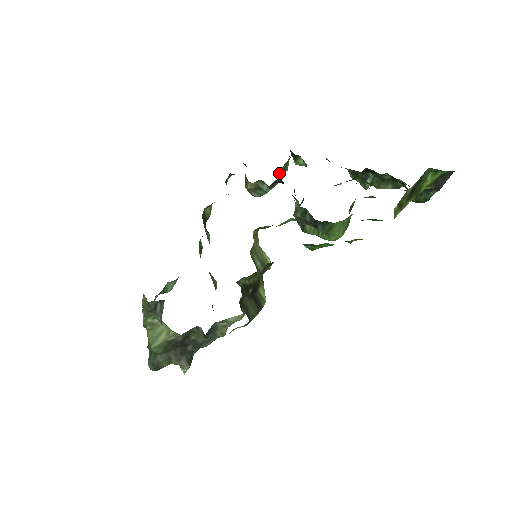
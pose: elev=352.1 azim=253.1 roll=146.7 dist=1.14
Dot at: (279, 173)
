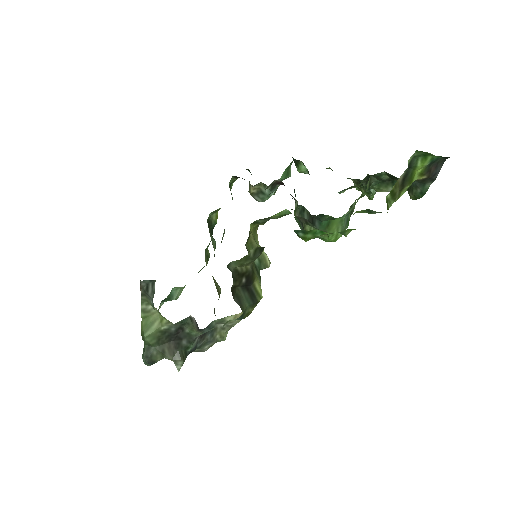
Dot at: (281, 178)
